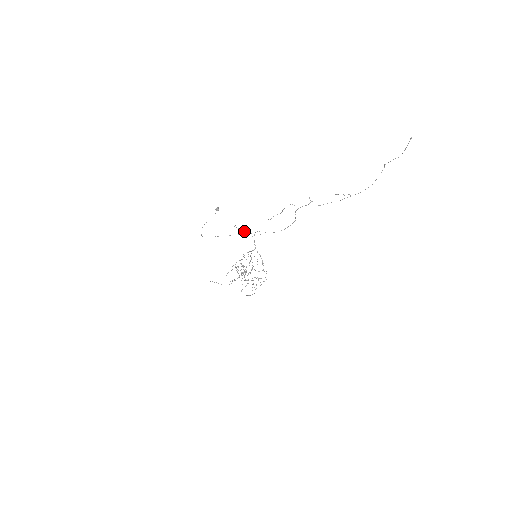
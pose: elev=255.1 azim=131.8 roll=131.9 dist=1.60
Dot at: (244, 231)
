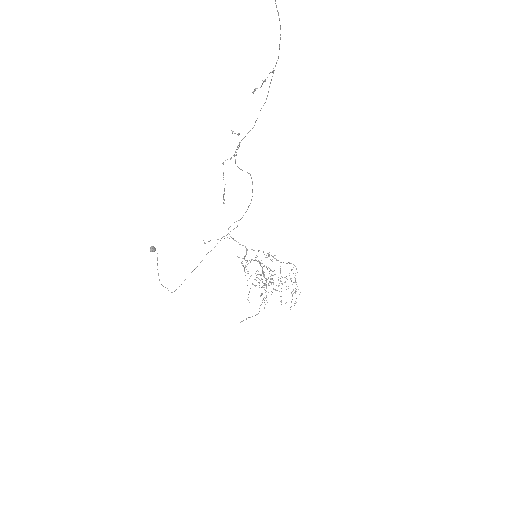
Dot at: (217, 239)
